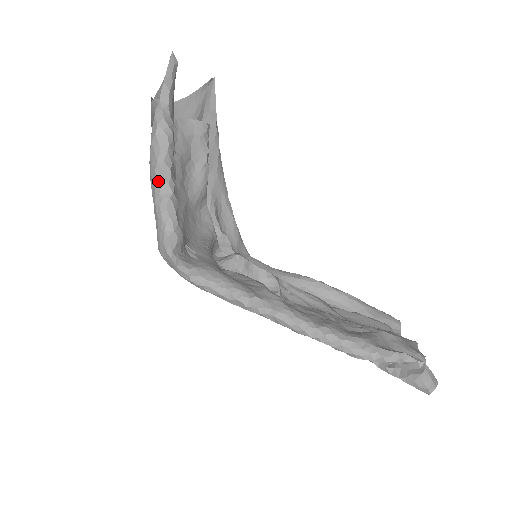
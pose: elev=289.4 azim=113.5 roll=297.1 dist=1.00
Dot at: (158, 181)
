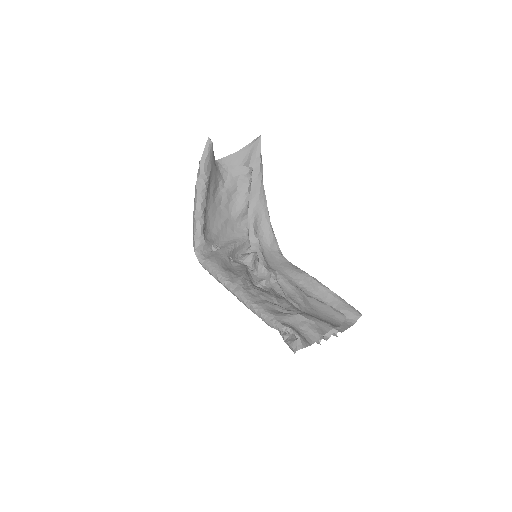
Dot at: (194, 210)
